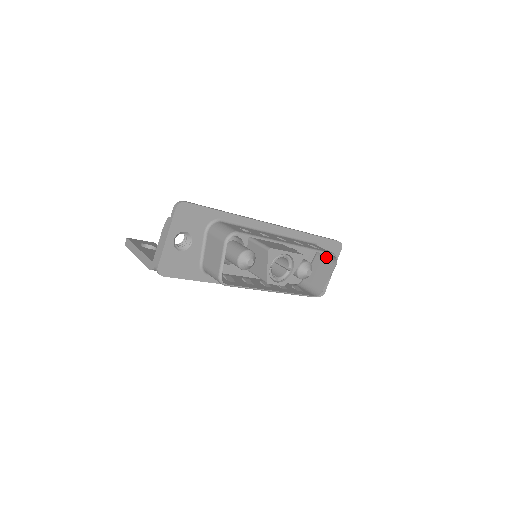
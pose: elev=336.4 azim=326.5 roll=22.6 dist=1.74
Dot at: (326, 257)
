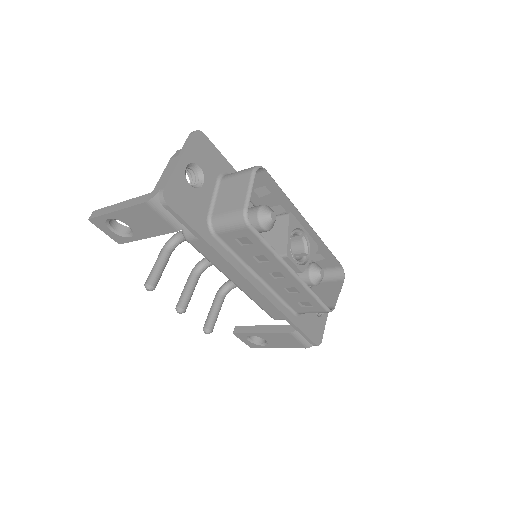
Dot at: (328, 278)
